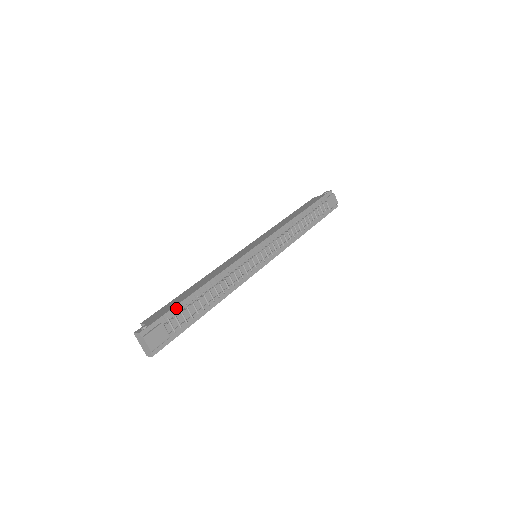
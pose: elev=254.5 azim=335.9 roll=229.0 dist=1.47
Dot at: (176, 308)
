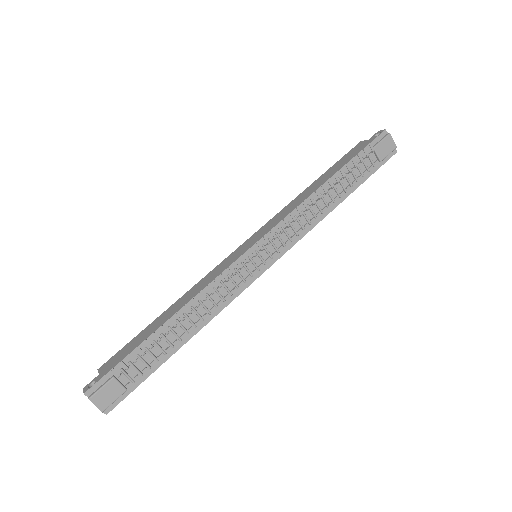
Dot at: (132, 354)
